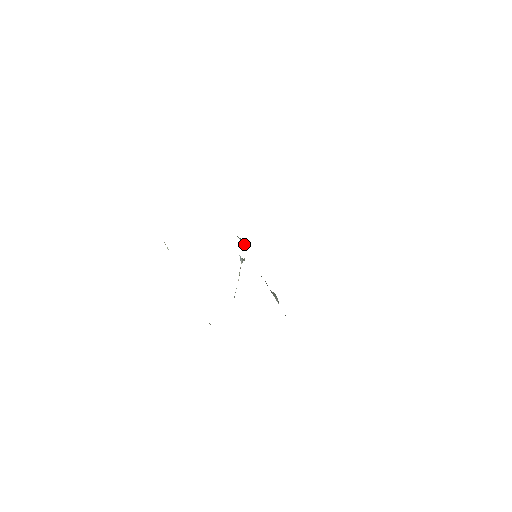
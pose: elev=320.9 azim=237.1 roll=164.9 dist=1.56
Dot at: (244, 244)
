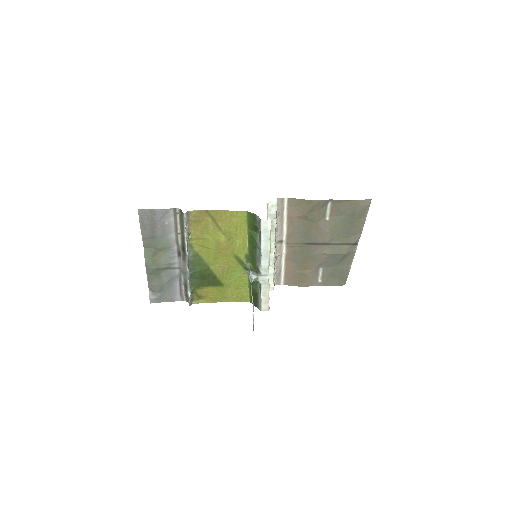
Dot at: (260, 287)
